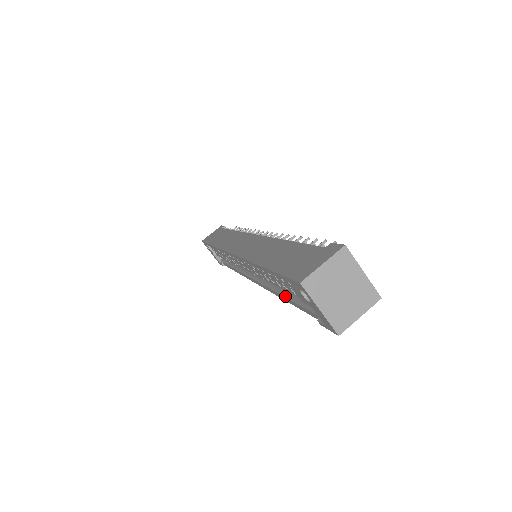
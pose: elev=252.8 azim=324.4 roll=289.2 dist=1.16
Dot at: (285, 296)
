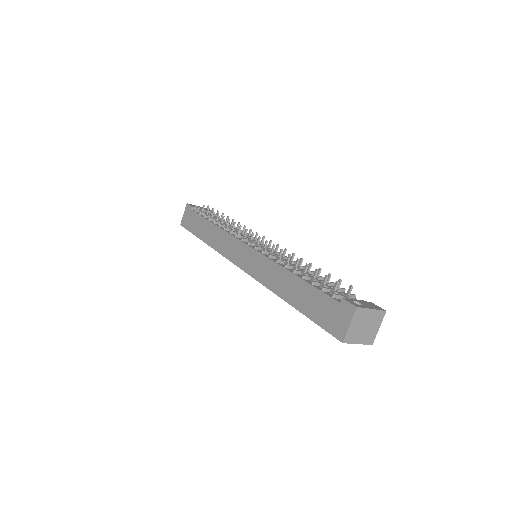
Dot at: occluded
